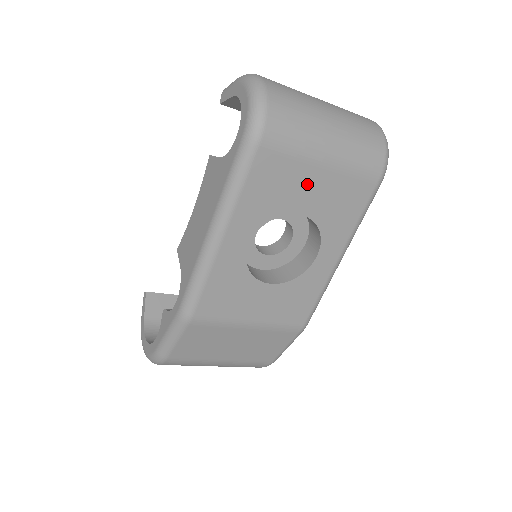
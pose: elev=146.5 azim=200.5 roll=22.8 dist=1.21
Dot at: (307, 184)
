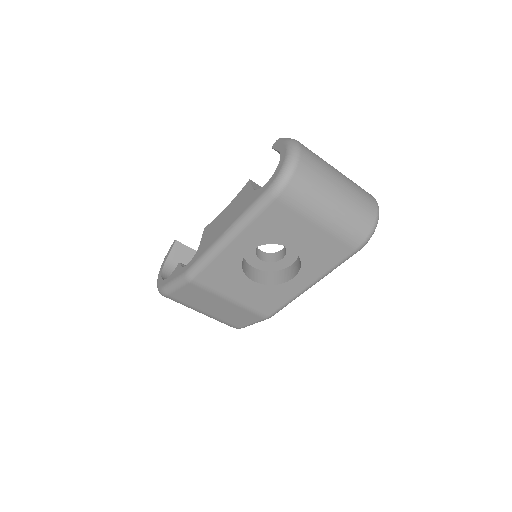
Dot at: (302, 232)
